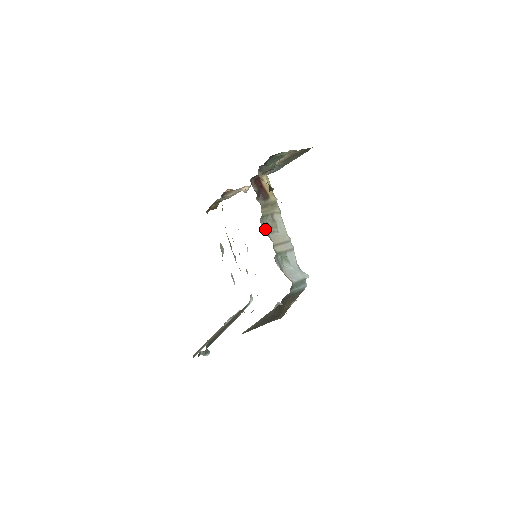
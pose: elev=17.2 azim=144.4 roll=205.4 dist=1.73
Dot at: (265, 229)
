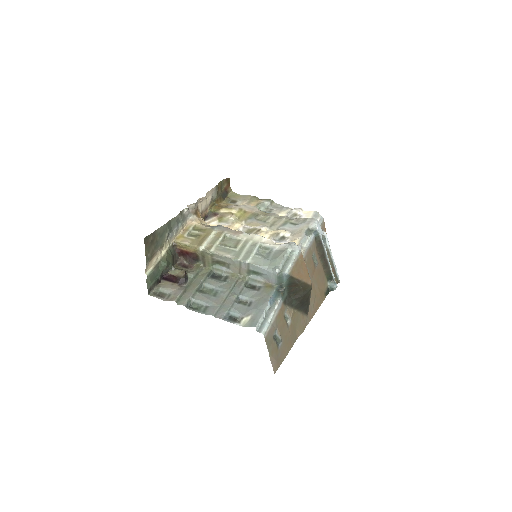
Dot at: (223, 273)
